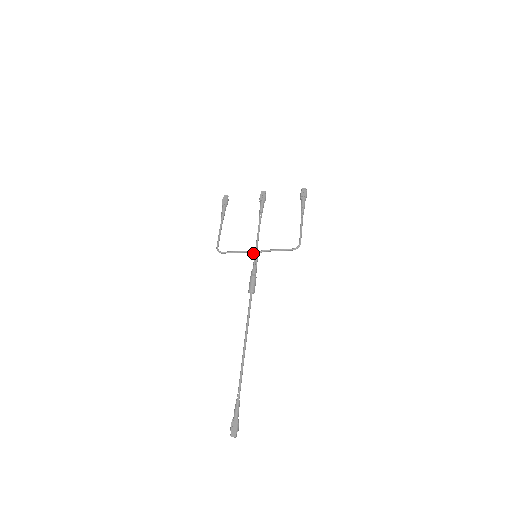
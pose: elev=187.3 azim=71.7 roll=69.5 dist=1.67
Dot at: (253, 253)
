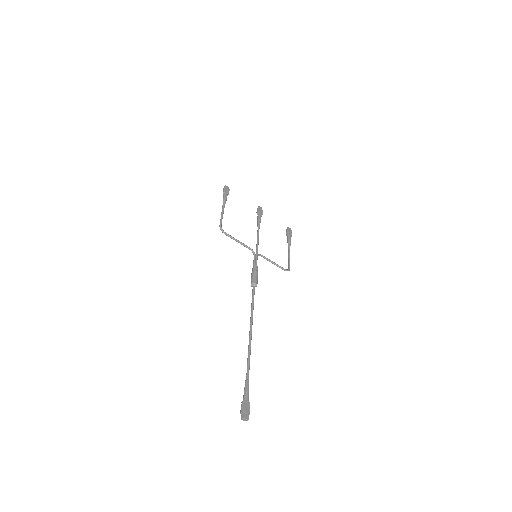
Dot at: (254, 252)
